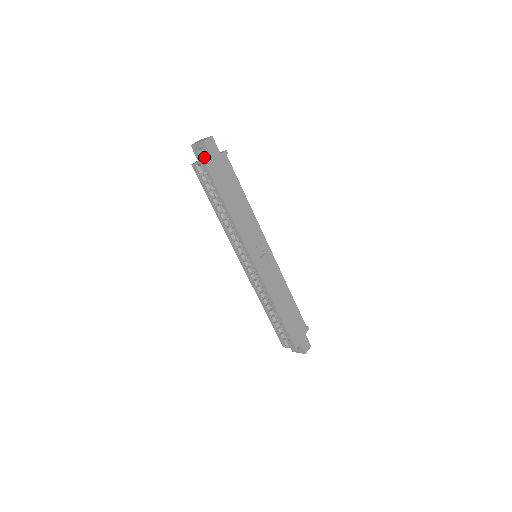
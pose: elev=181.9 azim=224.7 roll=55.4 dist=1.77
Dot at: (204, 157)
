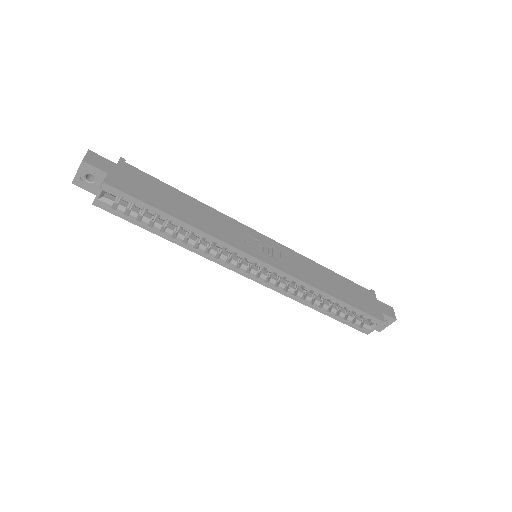
Dot at: (100, 182)
